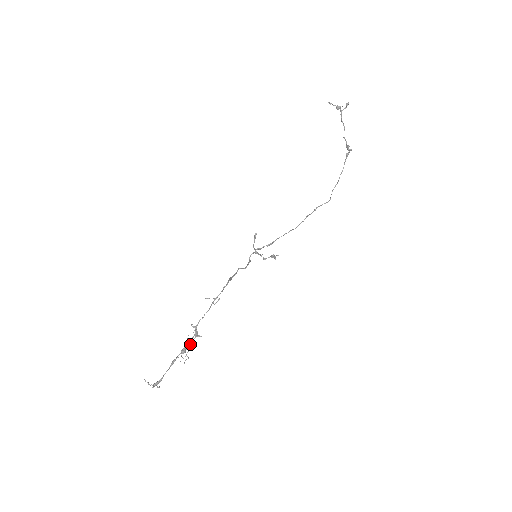
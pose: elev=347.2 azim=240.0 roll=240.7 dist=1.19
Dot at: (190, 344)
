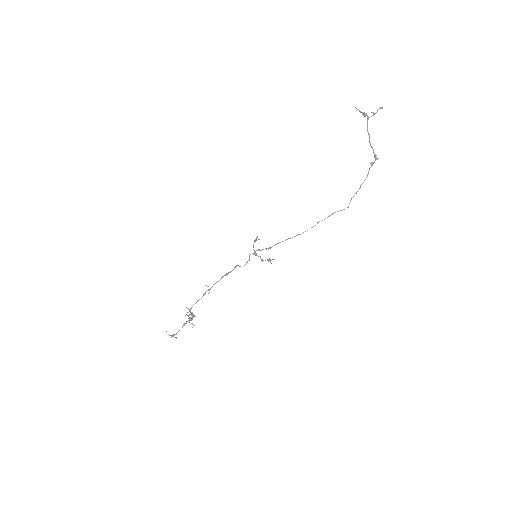
Dot at: (192, 317)
